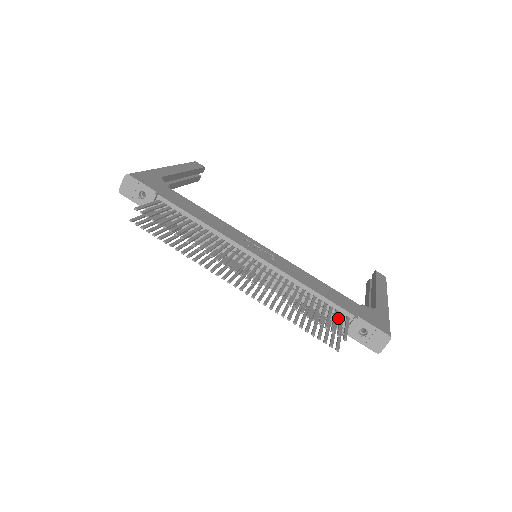
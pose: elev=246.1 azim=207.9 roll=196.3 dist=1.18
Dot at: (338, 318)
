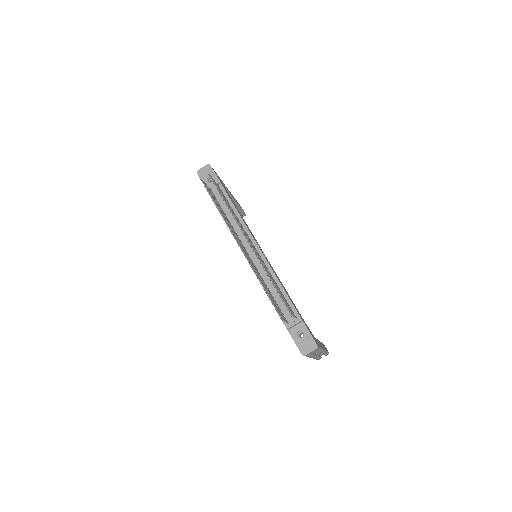
Dot at: (289, 314)
